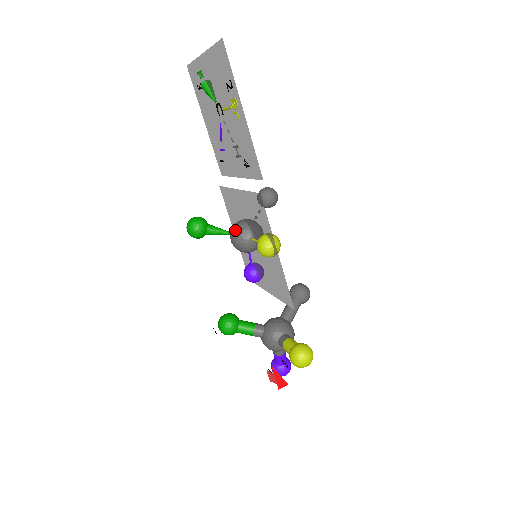
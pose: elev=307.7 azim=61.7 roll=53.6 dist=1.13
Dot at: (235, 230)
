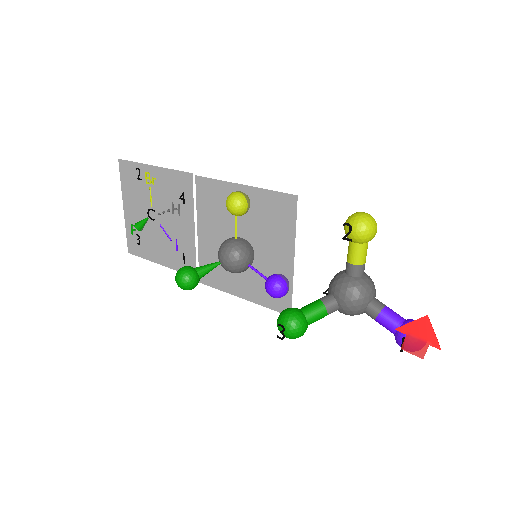
Dot at: occluded
